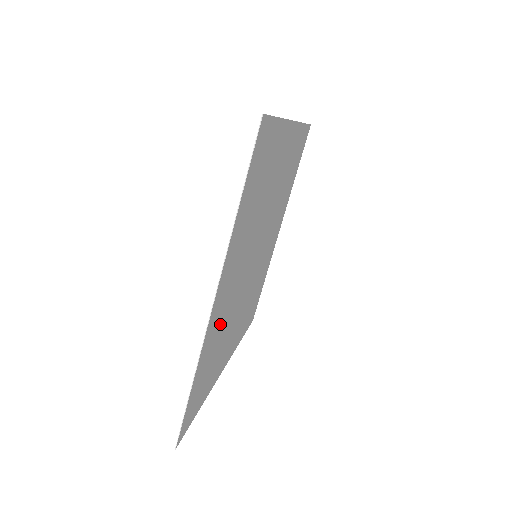
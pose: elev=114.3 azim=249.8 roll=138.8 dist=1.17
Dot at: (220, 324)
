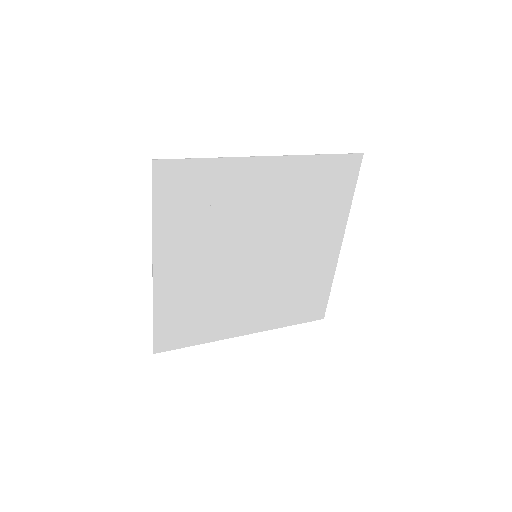
Dot at: (189, 290)
